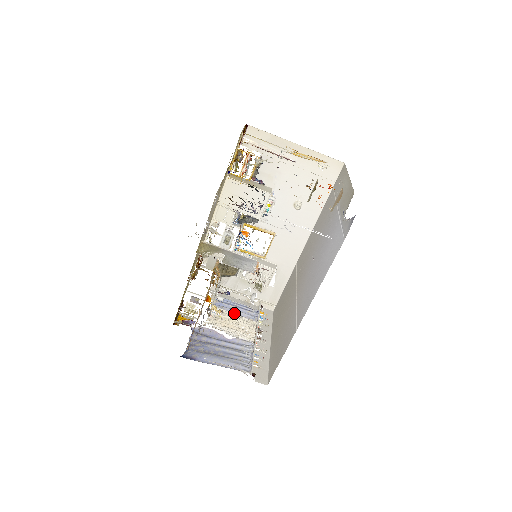
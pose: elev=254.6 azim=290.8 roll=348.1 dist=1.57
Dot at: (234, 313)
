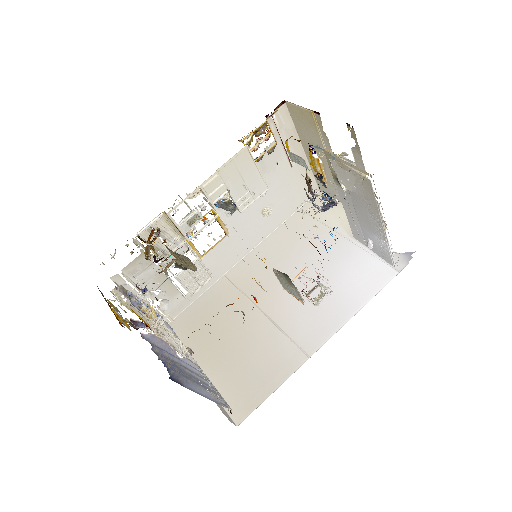
Dot at: occluded
